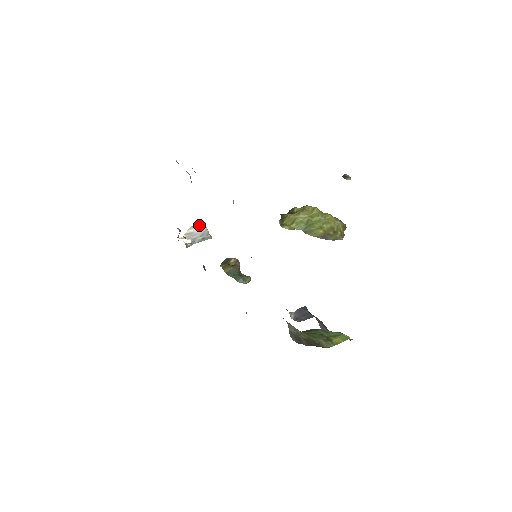
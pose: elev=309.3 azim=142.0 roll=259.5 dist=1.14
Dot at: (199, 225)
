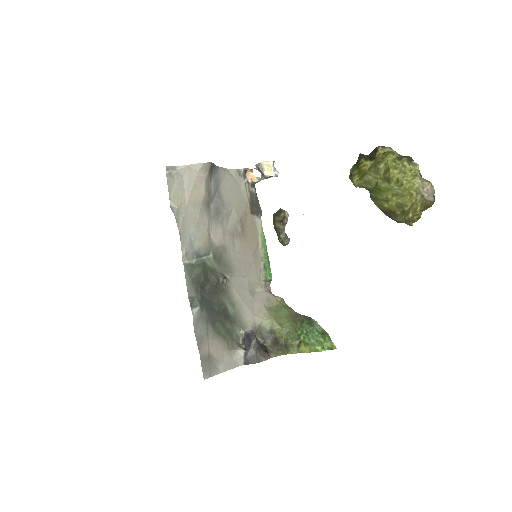
Dot at: (261, 166)
